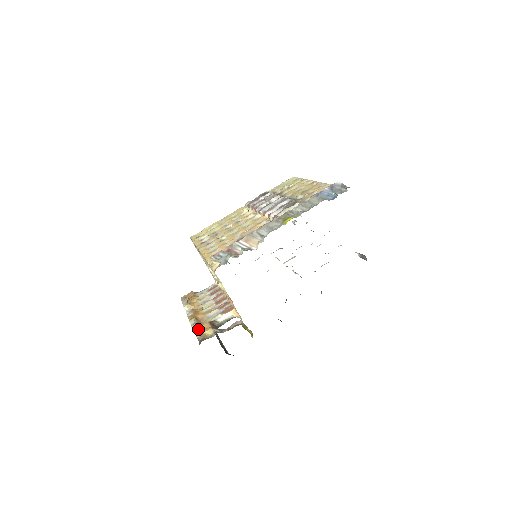
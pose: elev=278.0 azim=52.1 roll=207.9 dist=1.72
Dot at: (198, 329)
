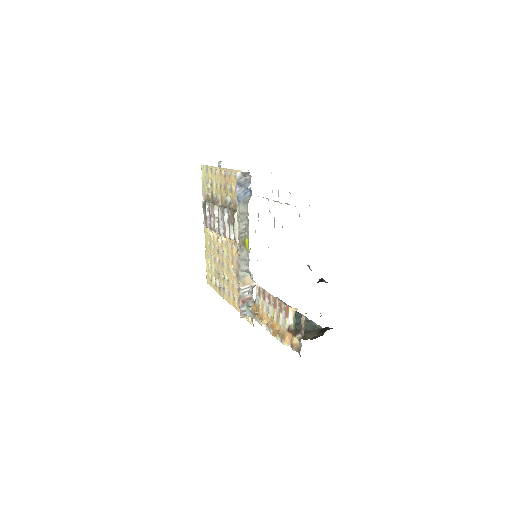
Dot at: (288, 343)
